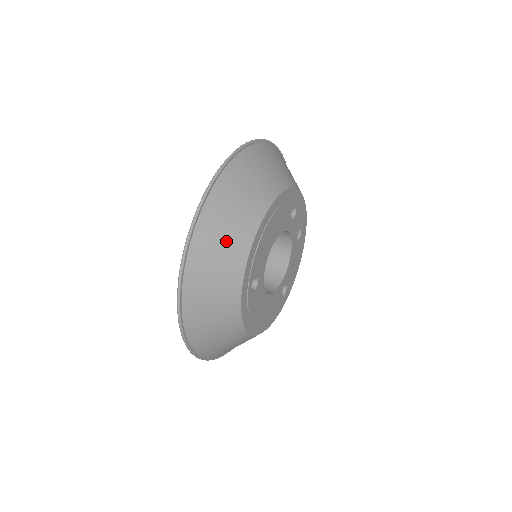
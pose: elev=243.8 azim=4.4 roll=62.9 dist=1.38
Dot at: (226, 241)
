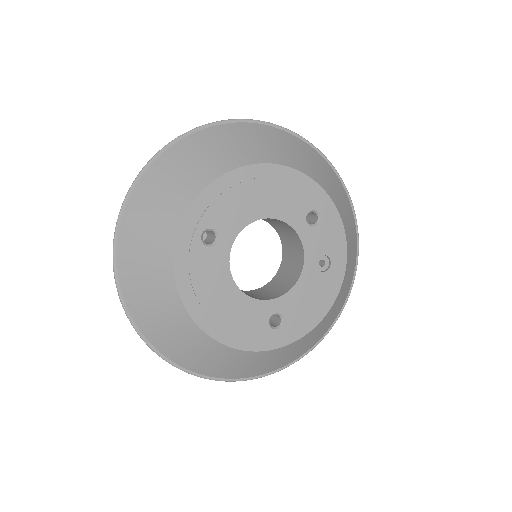
Dot at: (194, 165)
